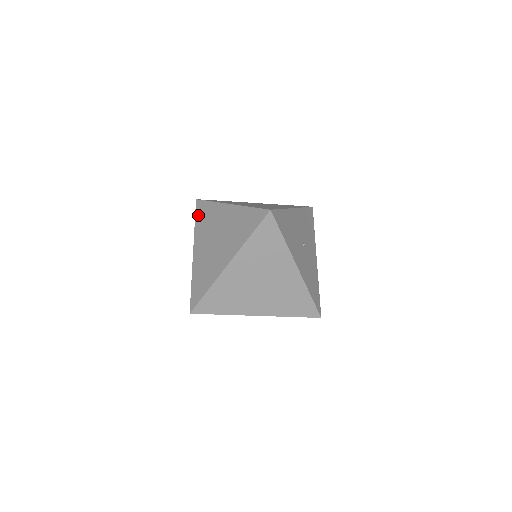
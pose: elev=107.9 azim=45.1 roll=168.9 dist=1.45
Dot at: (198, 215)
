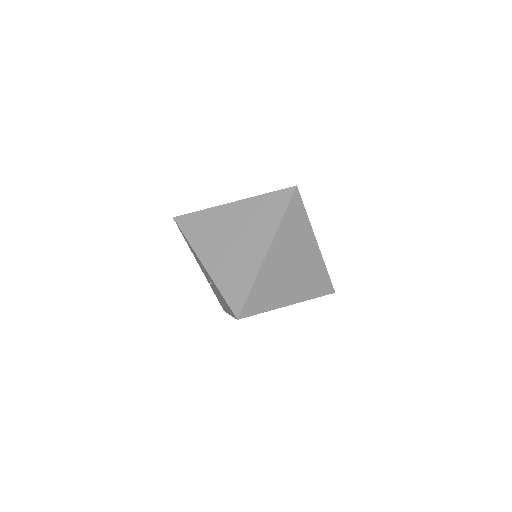
Dot at: (187, 229)
